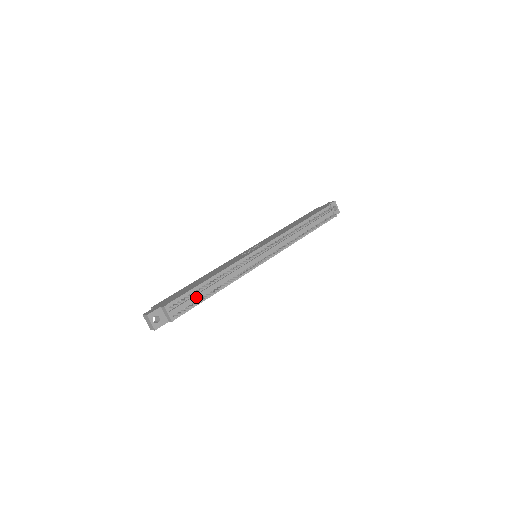
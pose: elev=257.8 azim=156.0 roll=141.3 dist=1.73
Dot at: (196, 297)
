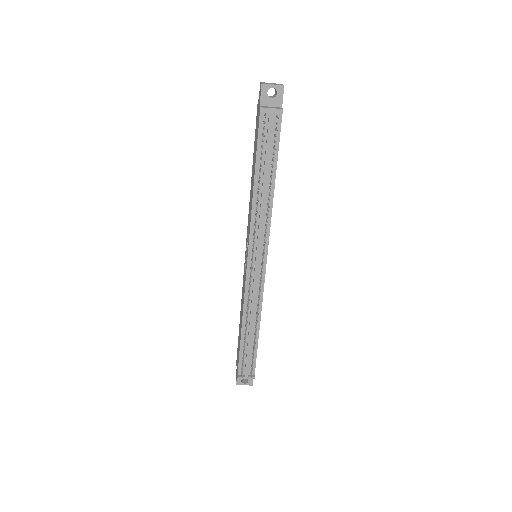
Dot at: (249, 351)
